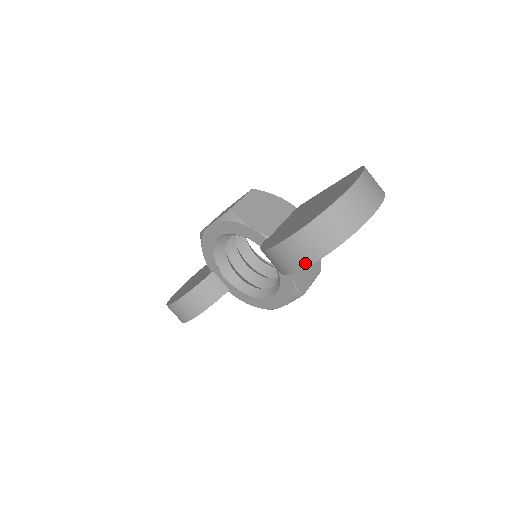
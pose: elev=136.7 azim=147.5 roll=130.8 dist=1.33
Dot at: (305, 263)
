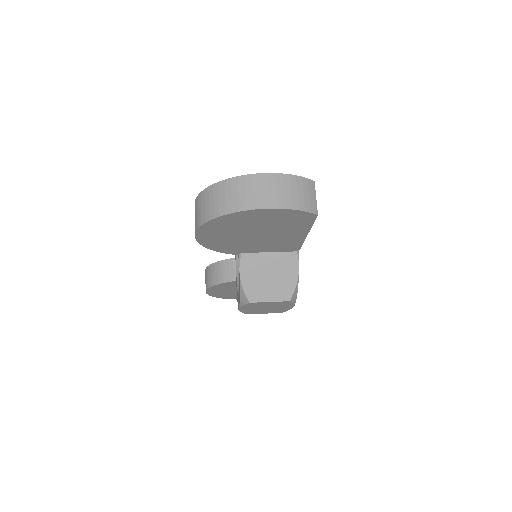
Dot at: (195, 229)
